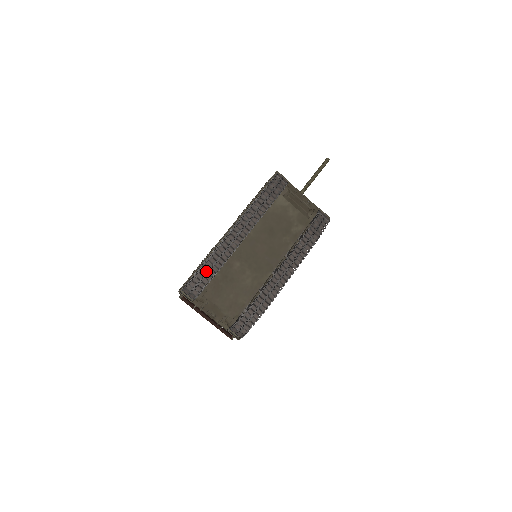
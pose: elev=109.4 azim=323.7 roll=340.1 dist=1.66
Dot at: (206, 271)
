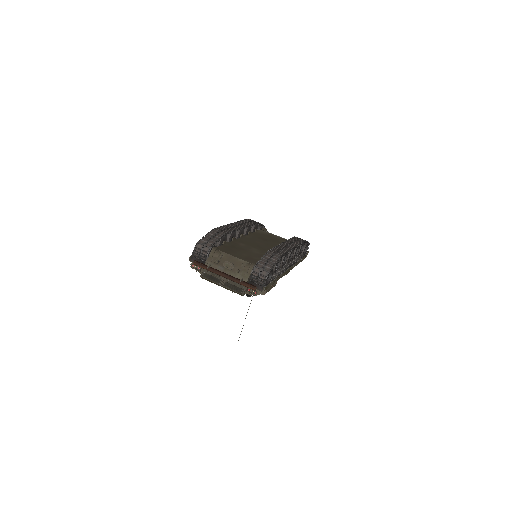
Dot at: (216, 233)
